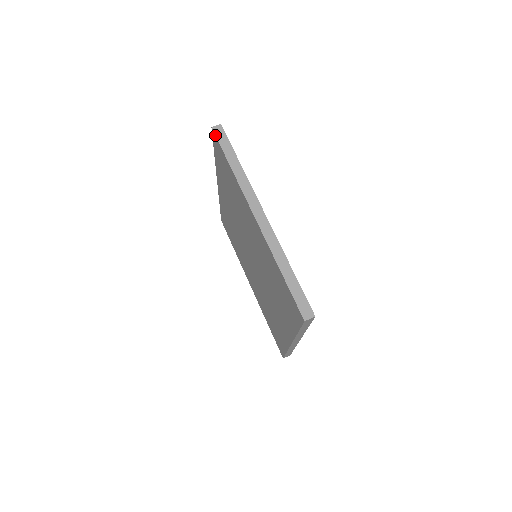
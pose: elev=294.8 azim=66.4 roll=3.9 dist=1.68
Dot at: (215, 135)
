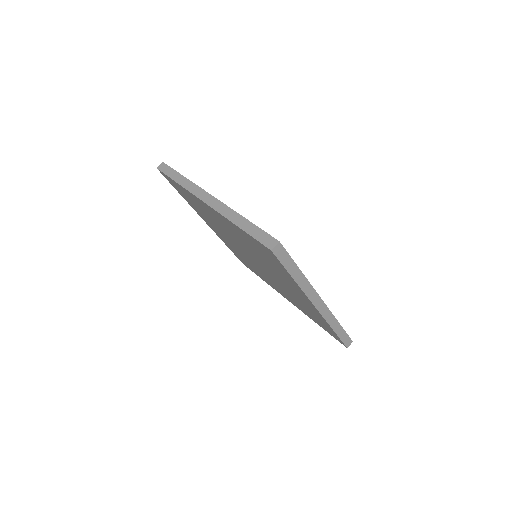
Dot at: (160, 171)
